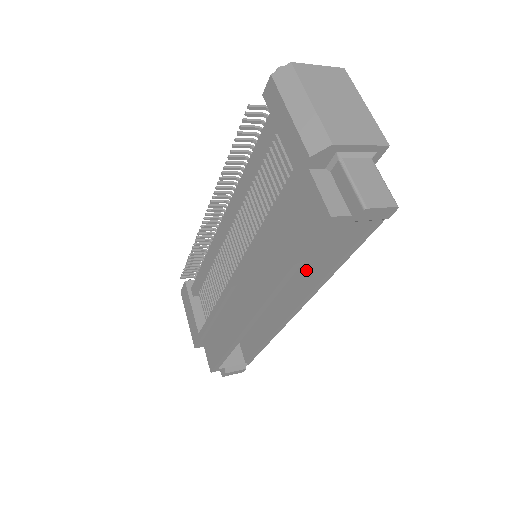
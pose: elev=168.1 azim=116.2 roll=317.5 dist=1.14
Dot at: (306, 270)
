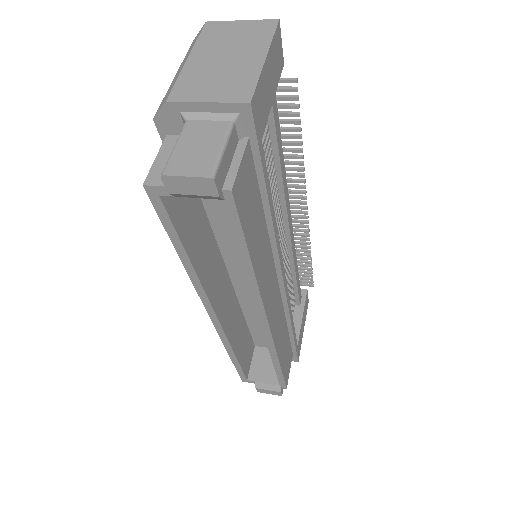
Dot at: occluded
